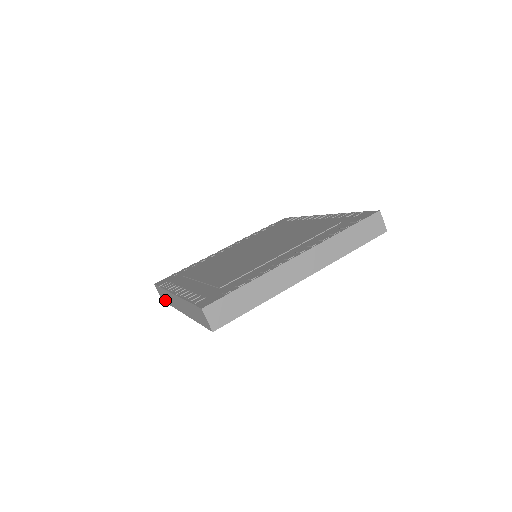
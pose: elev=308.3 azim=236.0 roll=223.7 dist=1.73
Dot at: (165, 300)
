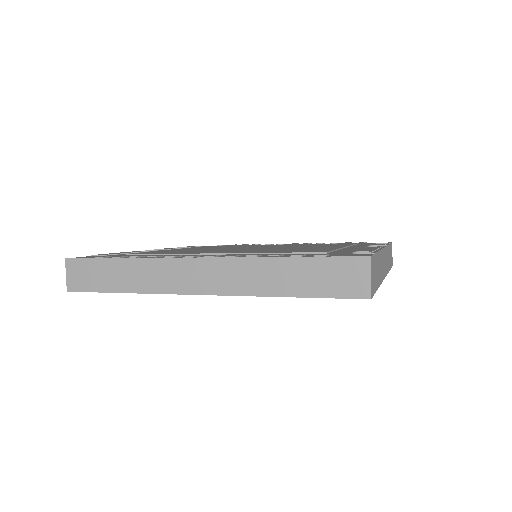
Dot at: occluded
